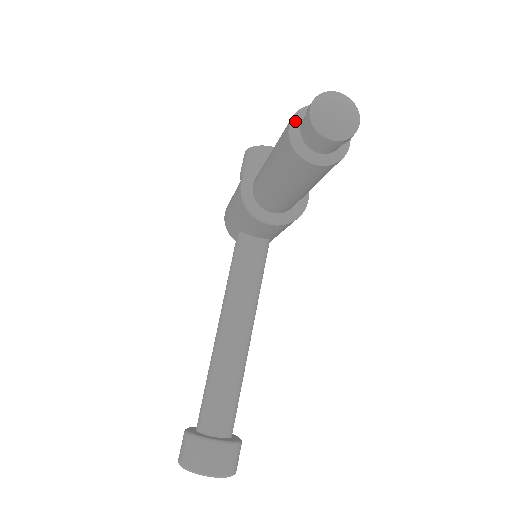
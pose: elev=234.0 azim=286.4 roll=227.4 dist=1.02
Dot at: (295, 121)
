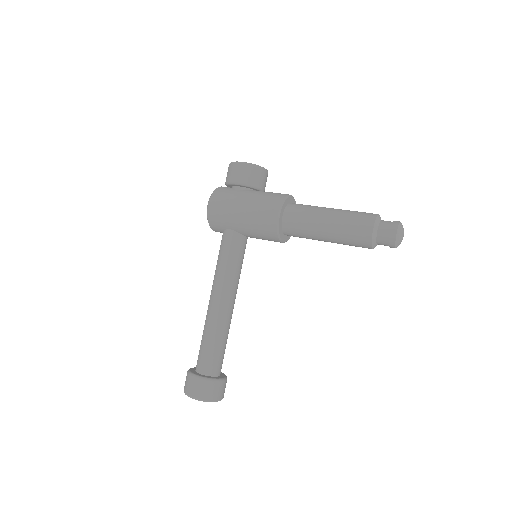
Dot at: (376, 227)
